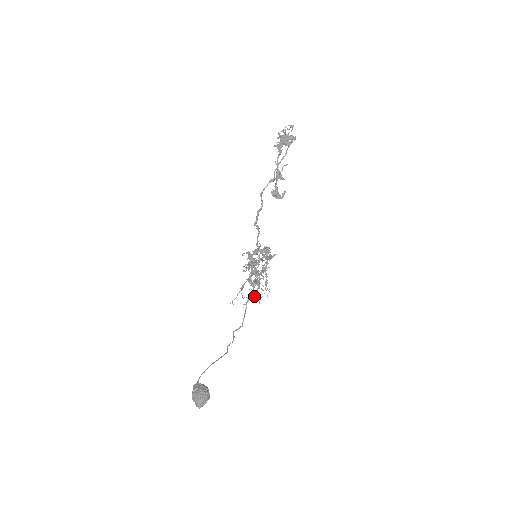
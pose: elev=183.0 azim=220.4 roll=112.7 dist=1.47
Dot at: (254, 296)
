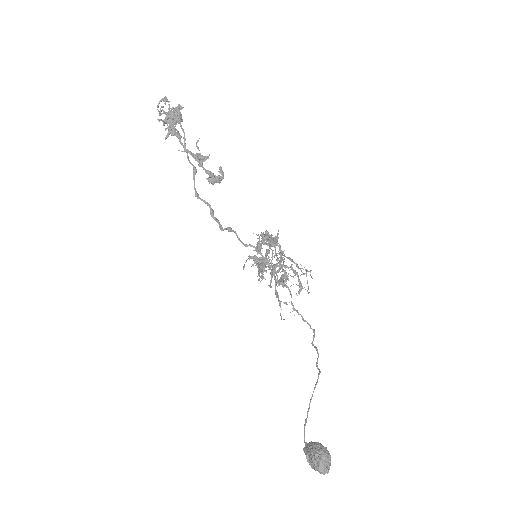
Dot at: (301, 288)
